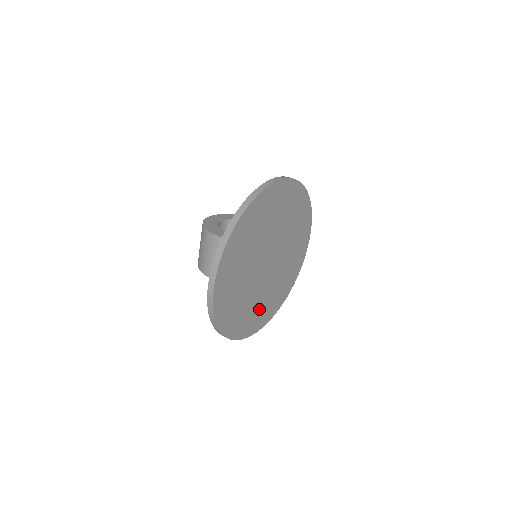
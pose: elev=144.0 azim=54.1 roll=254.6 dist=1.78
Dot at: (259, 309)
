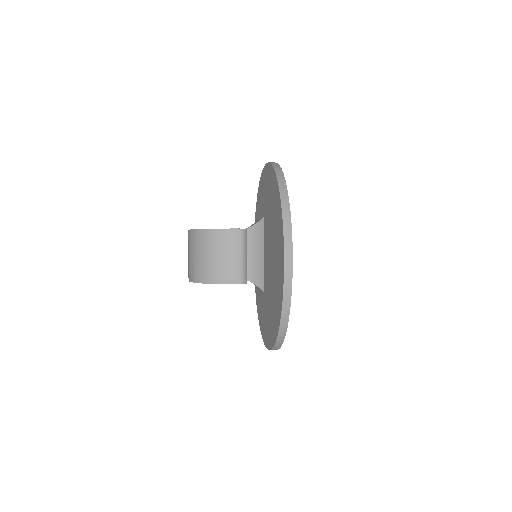
Dot at: occluded
